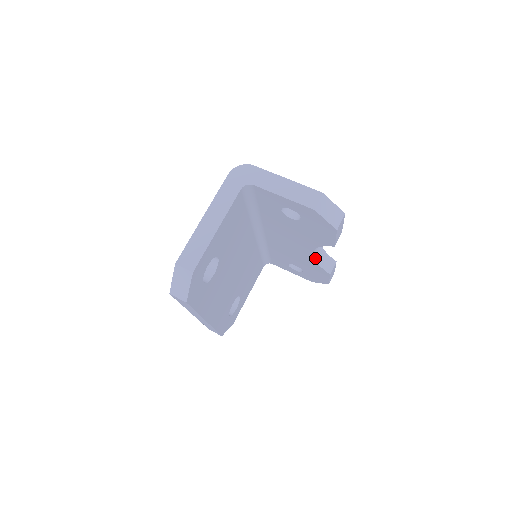
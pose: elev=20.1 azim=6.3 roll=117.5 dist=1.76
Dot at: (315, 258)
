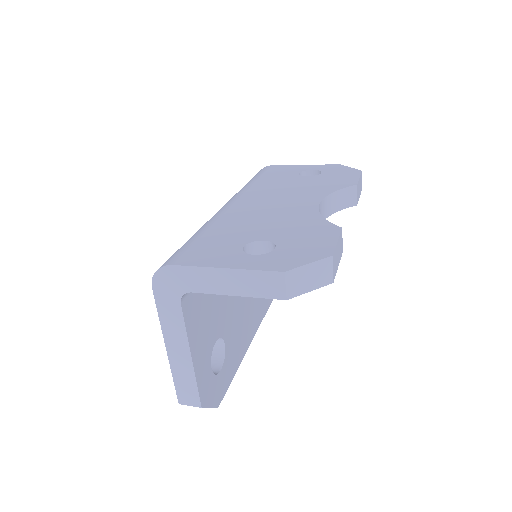
Dot at: (327, 216)
